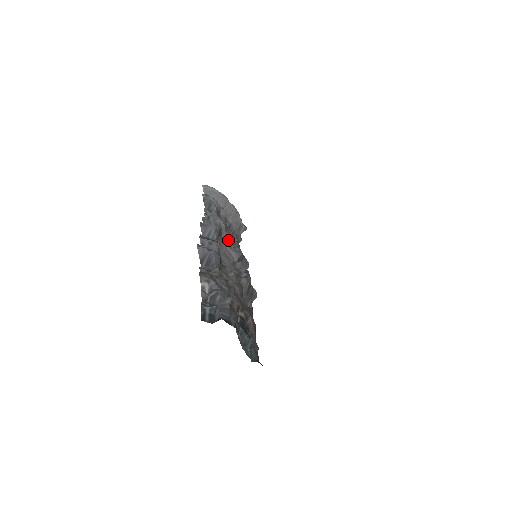
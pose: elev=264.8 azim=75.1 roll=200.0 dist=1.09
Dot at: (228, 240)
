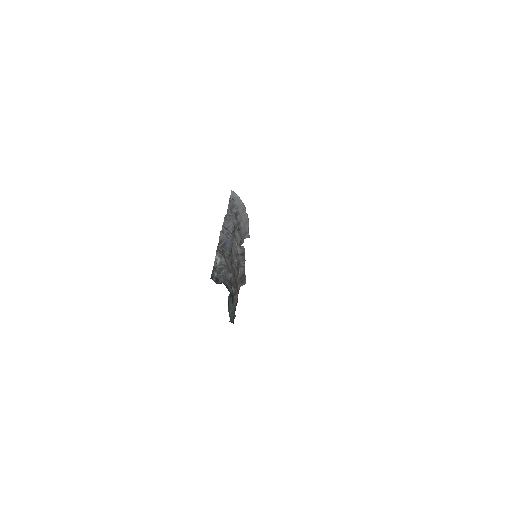
Dot at: (237, 238)
